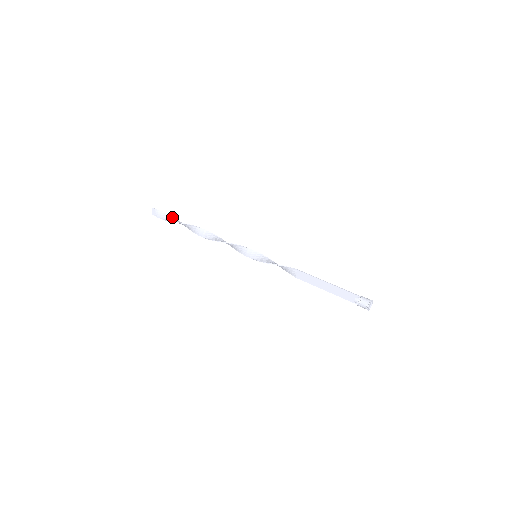
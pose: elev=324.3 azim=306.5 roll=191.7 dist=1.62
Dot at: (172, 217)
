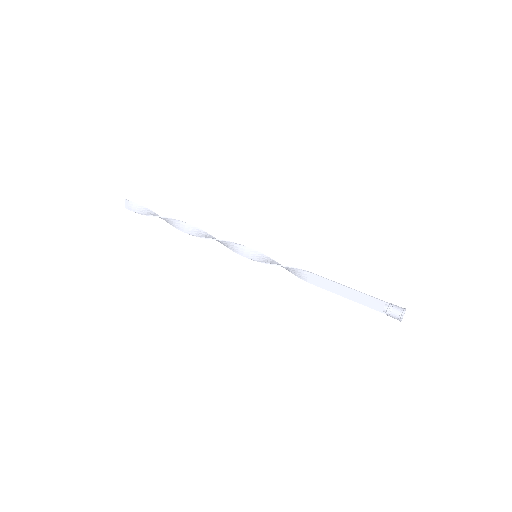
Dot at: (150, 210)
